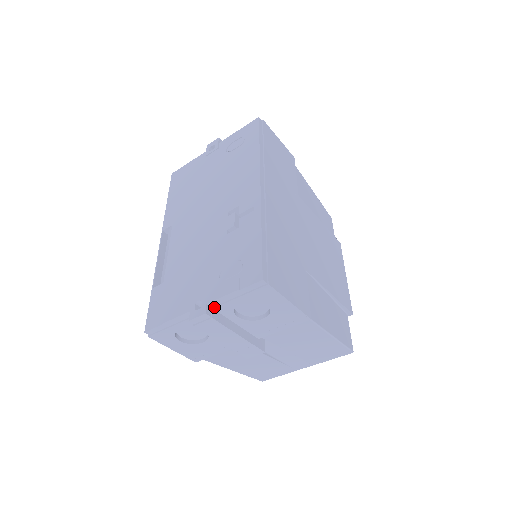
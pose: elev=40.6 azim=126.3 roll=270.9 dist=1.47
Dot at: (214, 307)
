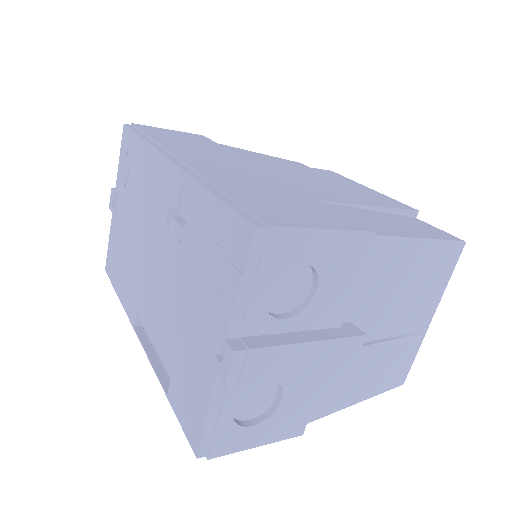
Dot at: (239, 334)
